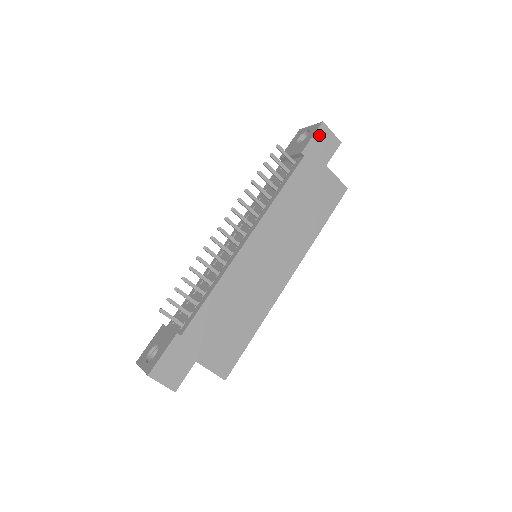
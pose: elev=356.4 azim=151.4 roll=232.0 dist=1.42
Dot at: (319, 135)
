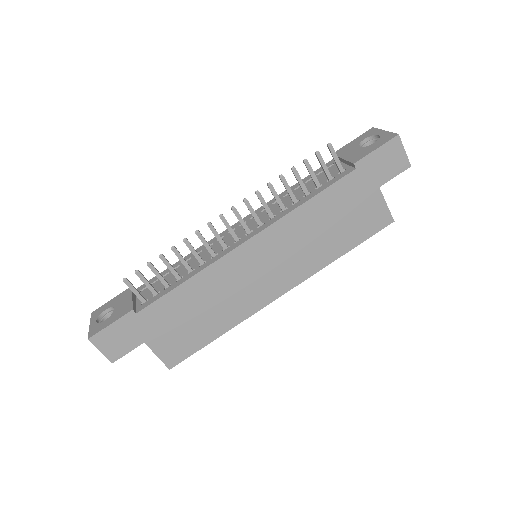
Dot at: (386, 149)
